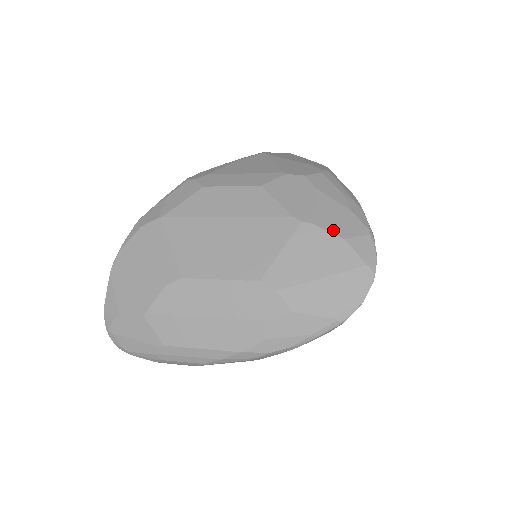
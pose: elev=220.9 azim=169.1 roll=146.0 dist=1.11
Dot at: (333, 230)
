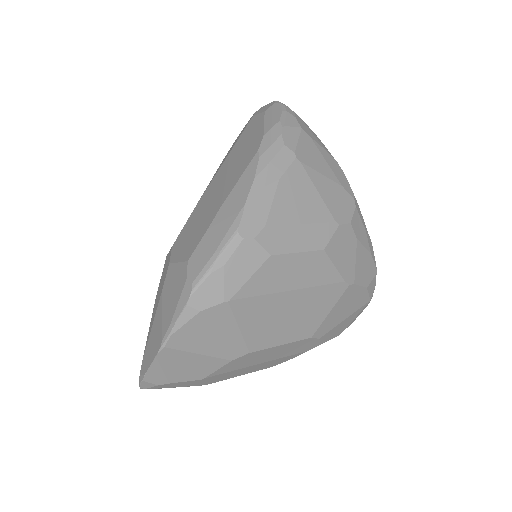
Dot at: (363, 283)
